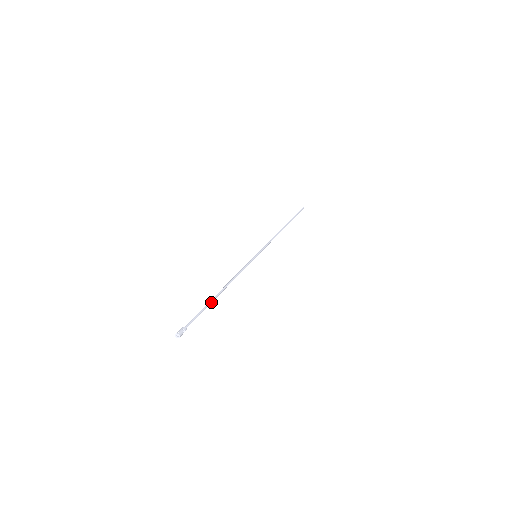
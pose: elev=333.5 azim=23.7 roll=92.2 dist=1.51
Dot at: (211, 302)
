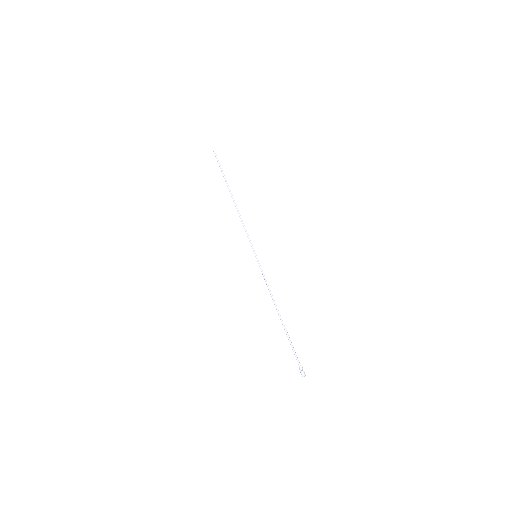
Dot at: (287, 332)
